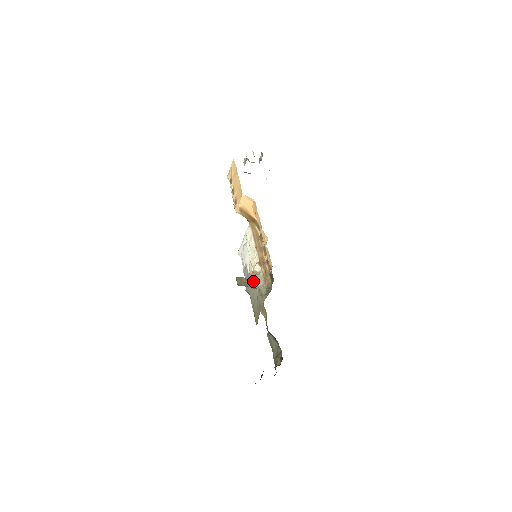
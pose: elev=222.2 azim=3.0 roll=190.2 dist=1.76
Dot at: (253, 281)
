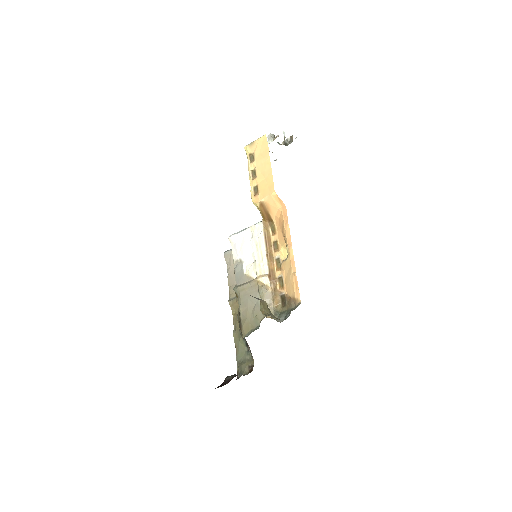
Dot at: (253, 289)
